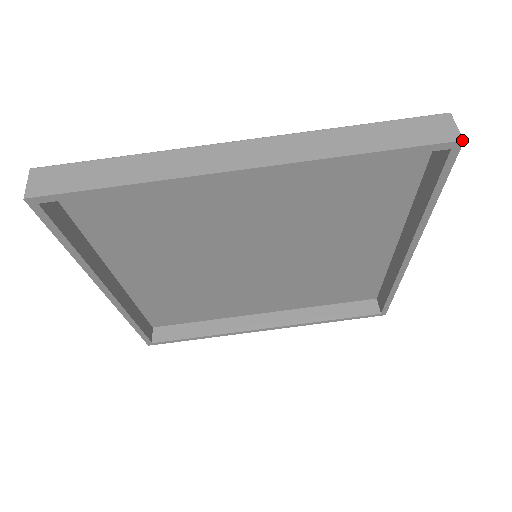
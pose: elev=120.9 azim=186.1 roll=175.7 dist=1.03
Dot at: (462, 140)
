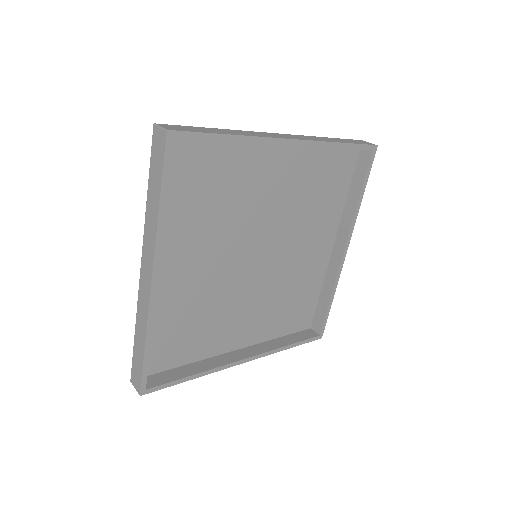
Dot at: (377, 145)
